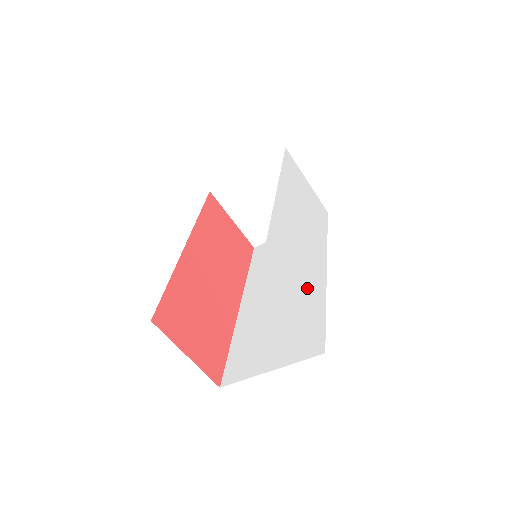
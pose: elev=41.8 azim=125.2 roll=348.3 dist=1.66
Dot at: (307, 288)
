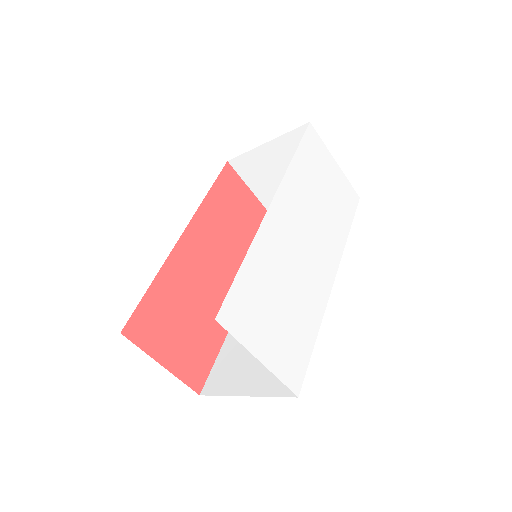
Dot at: (292, 317)
